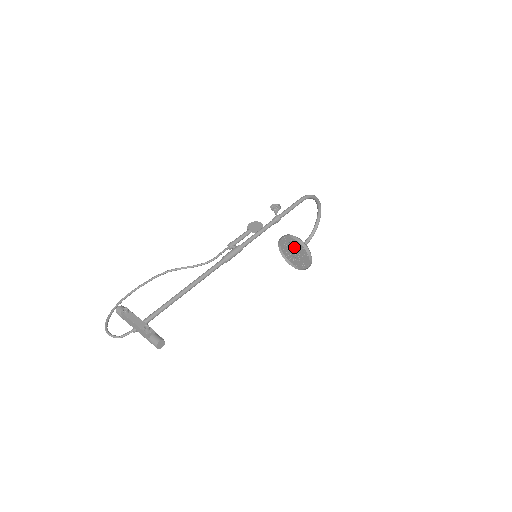
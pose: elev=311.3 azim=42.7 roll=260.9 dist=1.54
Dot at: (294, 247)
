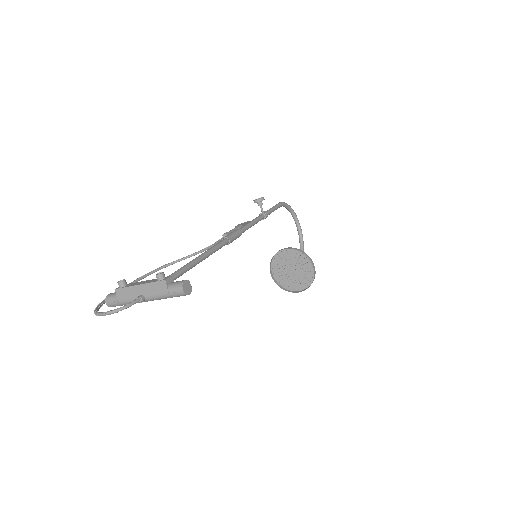
Dot at: (289, 263)
